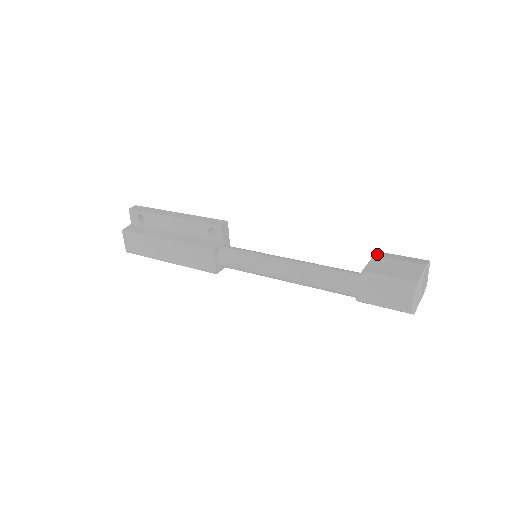
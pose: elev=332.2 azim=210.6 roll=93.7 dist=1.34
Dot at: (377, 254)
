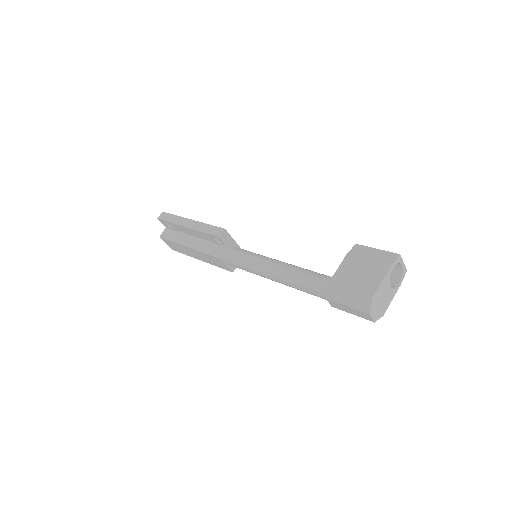
Dot at: (350, 251)
